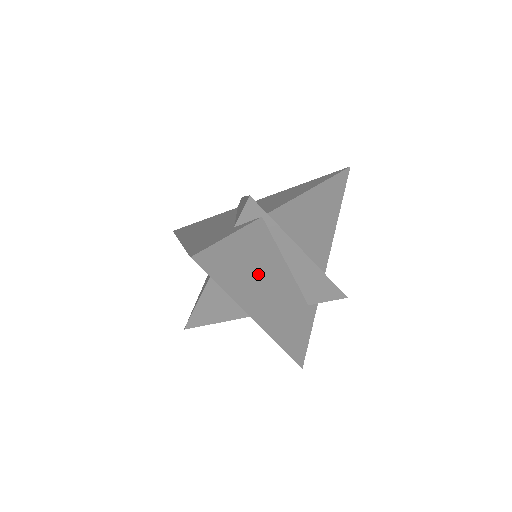
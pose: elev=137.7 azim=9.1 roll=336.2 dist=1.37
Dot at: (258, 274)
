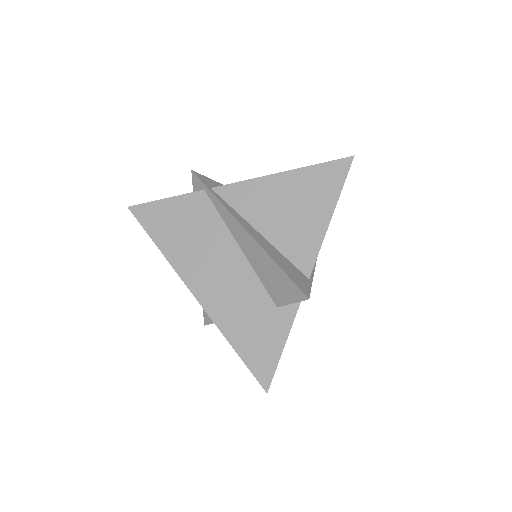
Dot at: (197, 242)
